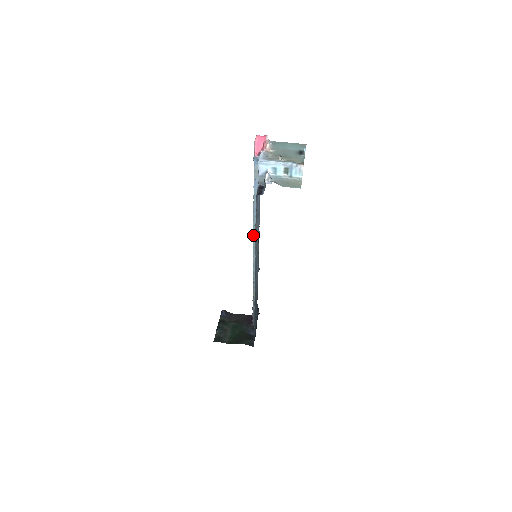
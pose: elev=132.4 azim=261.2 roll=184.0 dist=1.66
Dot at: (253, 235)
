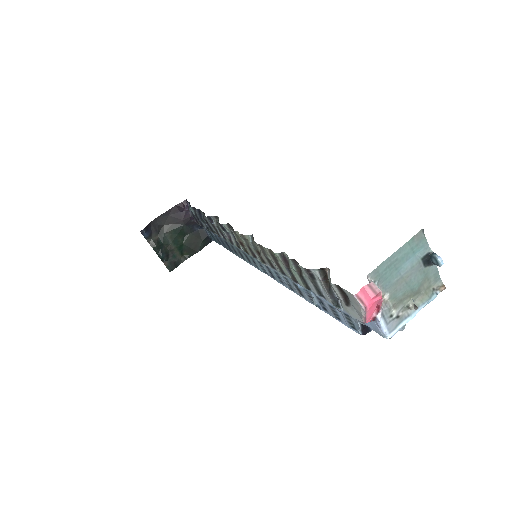
Dot at: (266, 265)
